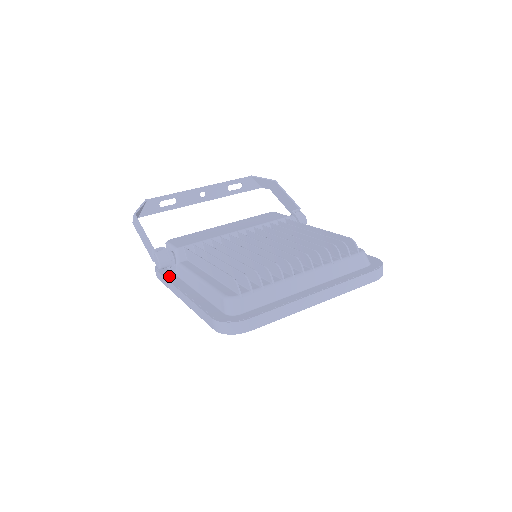
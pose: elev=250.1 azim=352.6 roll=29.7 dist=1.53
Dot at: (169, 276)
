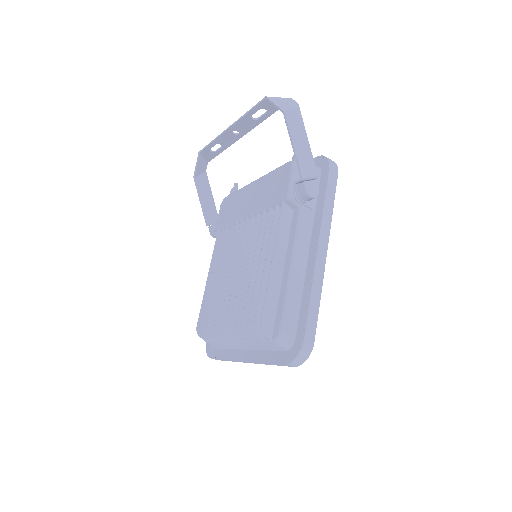
Dot at: occluded
